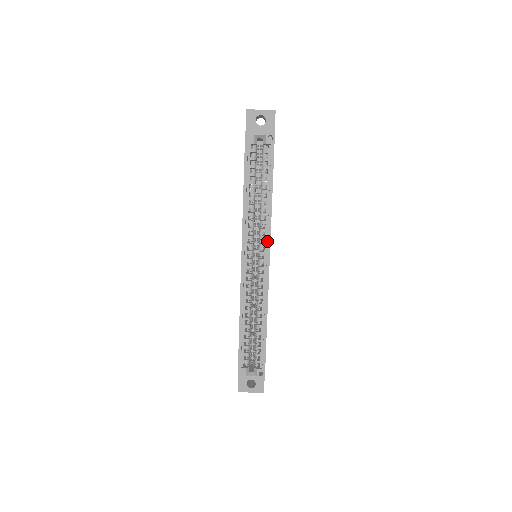
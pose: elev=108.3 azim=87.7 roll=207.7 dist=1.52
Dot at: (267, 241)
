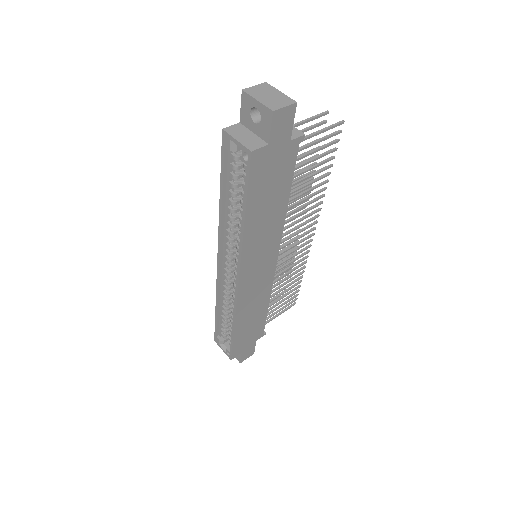
Dot at: occluded
